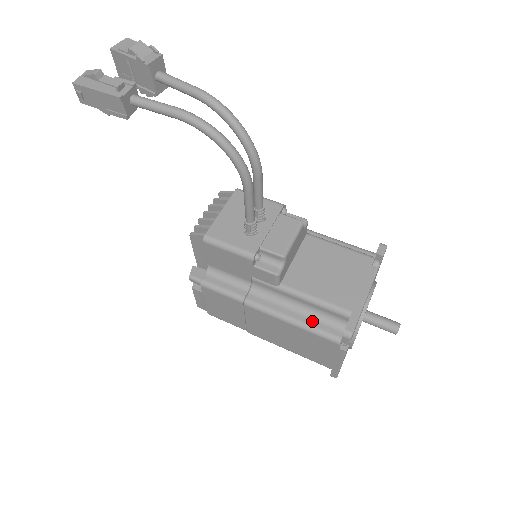
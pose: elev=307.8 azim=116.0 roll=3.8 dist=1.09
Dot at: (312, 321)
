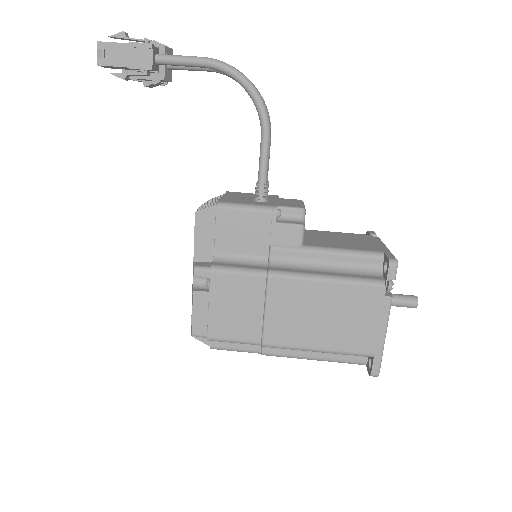
Dot at: (347, 274)
